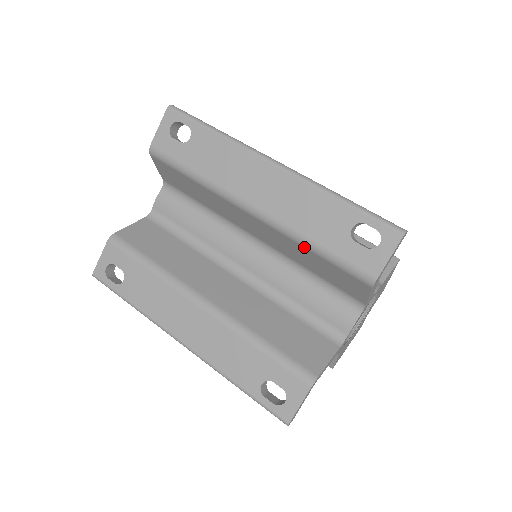
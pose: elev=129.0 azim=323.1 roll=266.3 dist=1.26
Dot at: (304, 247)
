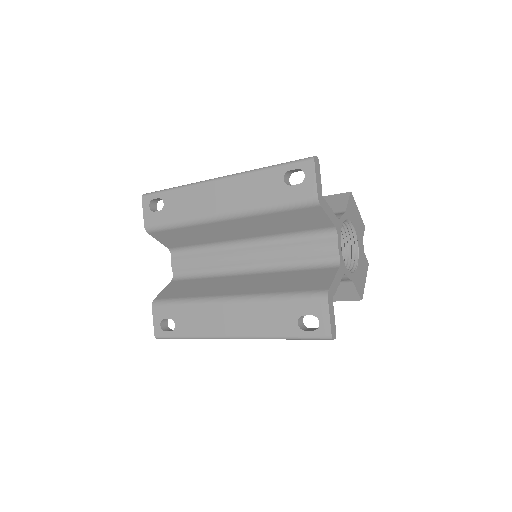
Dot at: (266, 214)
